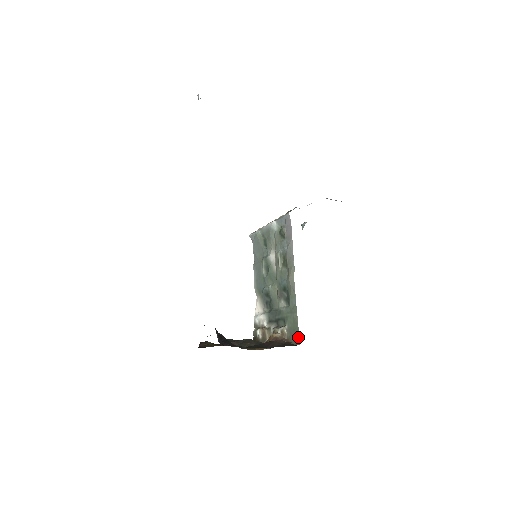
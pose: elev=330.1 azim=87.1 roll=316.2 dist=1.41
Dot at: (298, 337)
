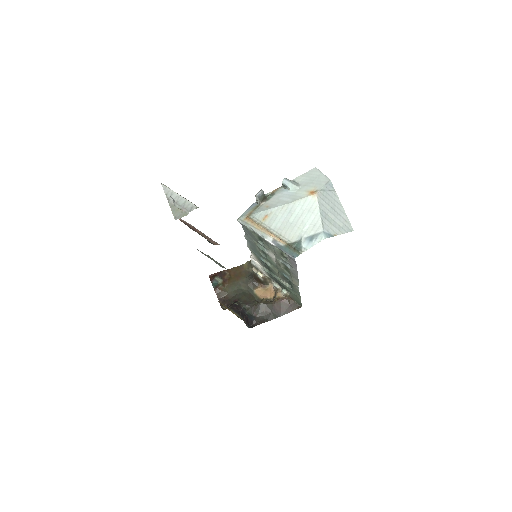
Dot at: (301, 304)
